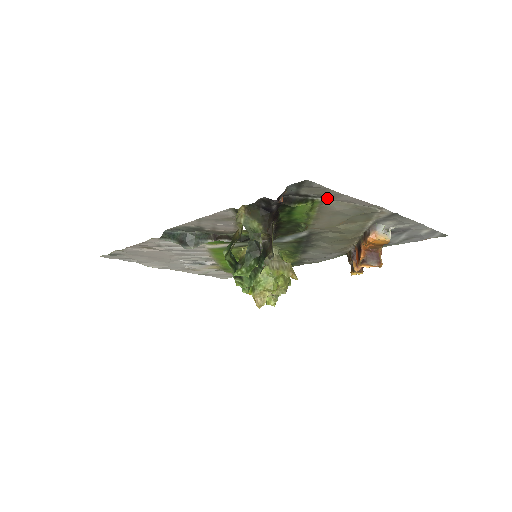
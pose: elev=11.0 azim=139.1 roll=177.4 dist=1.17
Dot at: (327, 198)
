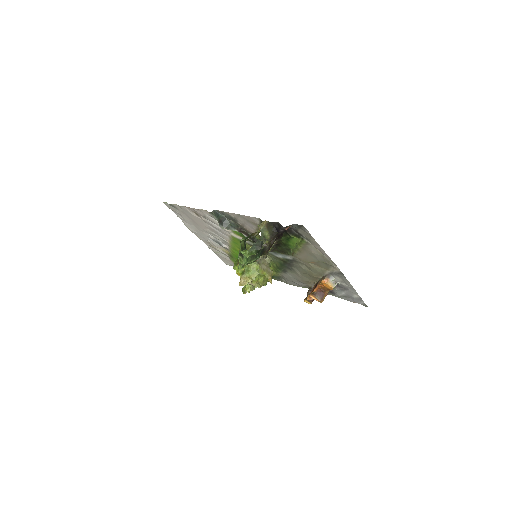
Dot at: (310, 242)
